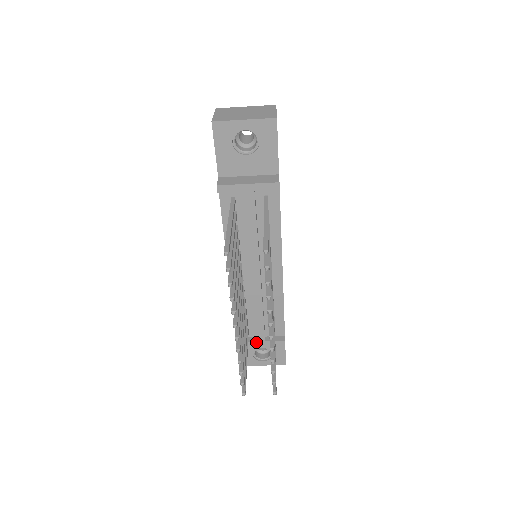
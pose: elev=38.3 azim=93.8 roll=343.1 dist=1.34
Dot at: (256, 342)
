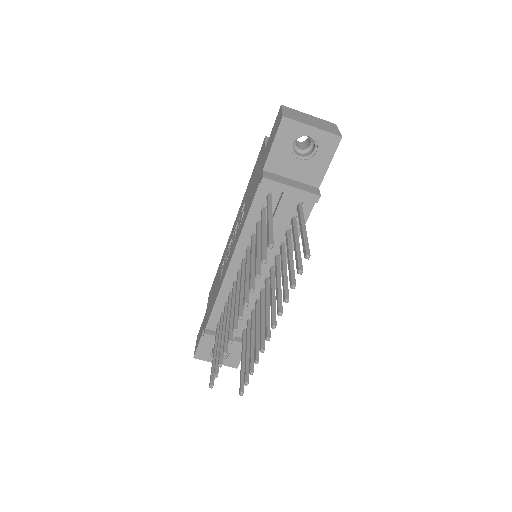
Dot at: occluded
